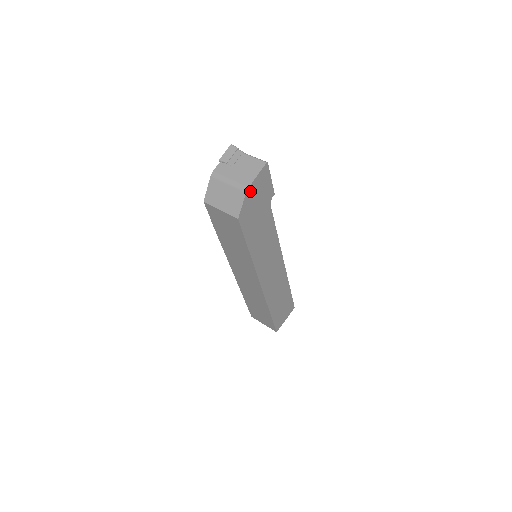
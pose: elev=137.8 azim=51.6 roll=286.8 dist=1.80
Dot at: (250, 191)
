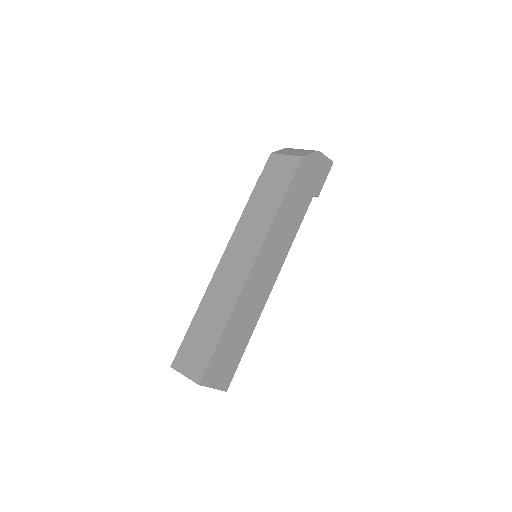
Dot at: (318, 156)
